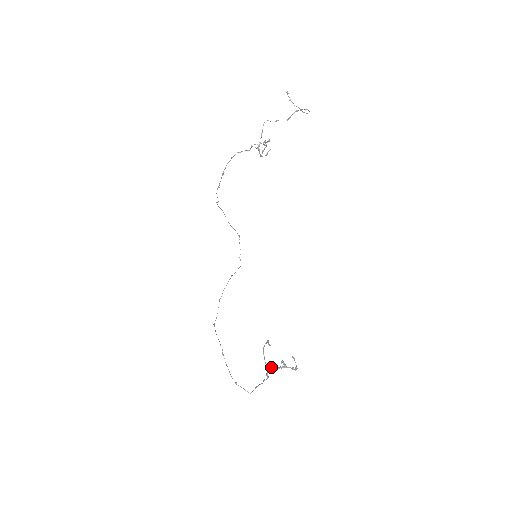
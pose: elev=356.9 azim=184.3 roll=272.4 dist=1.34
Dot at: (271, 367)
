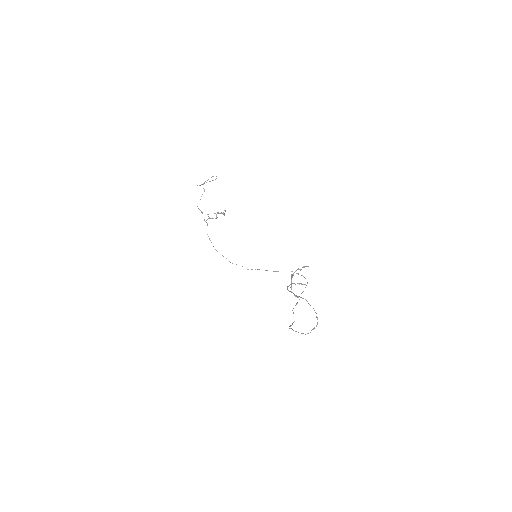
Dot at: (291, 288)
